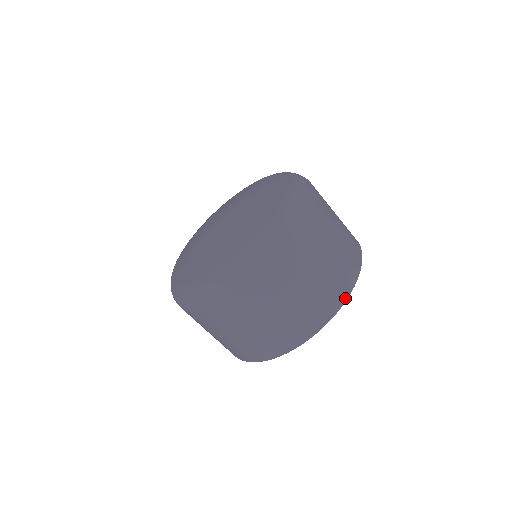
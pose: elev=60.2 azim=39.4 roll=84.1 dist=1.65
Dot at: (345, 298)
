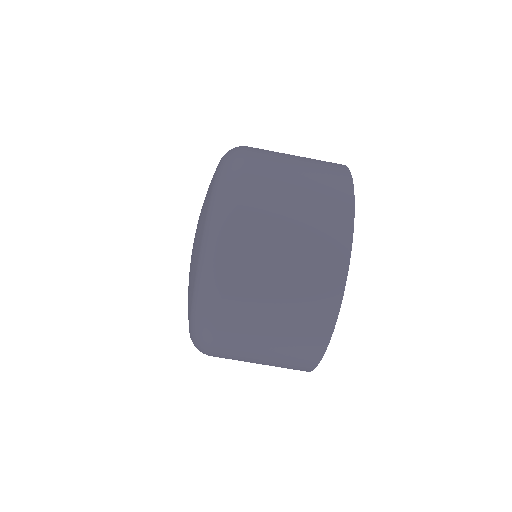
Dot at: (334, 316)
